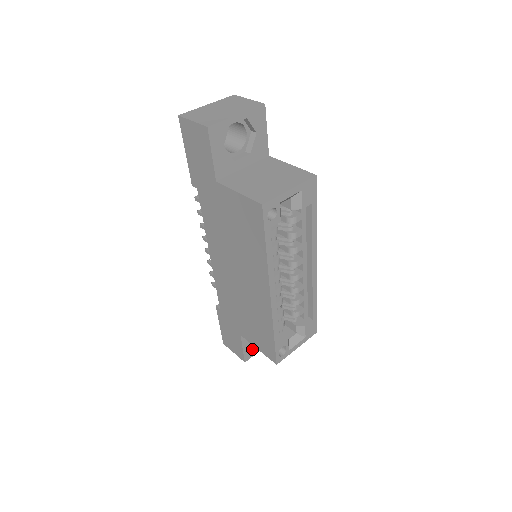
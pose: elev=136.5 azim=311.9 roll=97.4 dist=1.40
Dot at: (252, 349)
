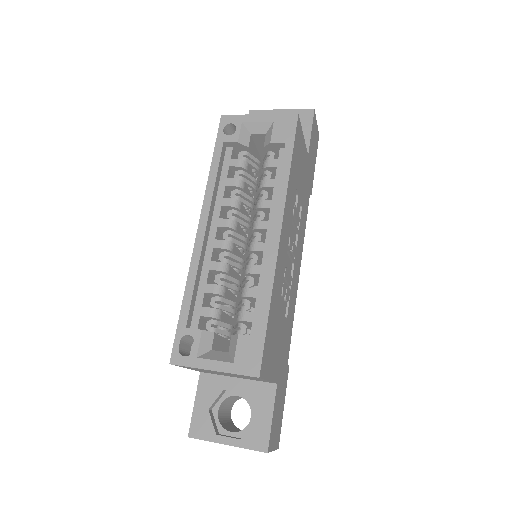
Dot at: (208, 423)
